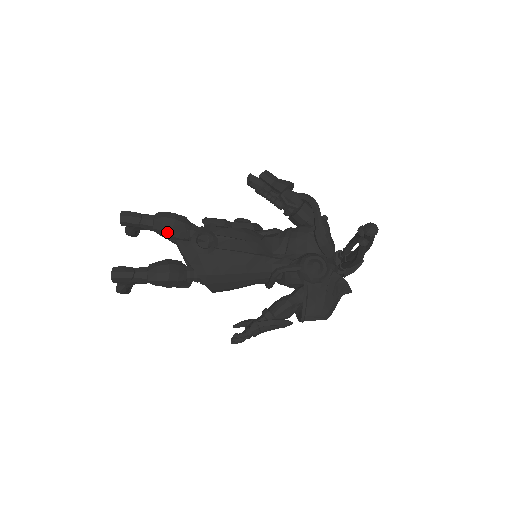
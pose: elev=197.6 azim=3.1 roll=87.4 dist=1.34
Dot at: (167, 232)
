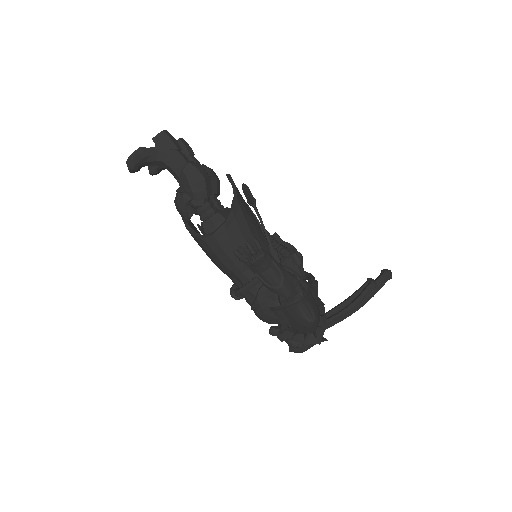
Dot at: occluded
